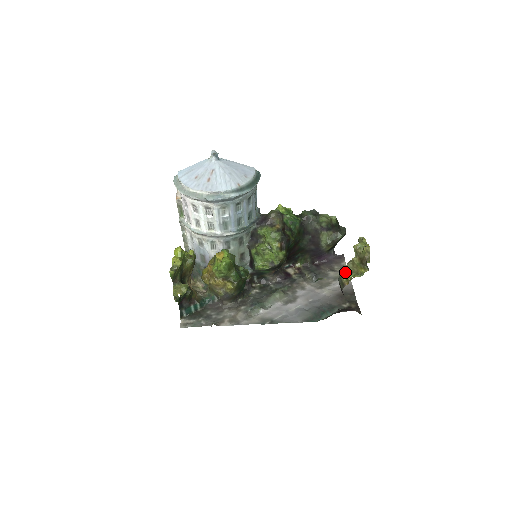
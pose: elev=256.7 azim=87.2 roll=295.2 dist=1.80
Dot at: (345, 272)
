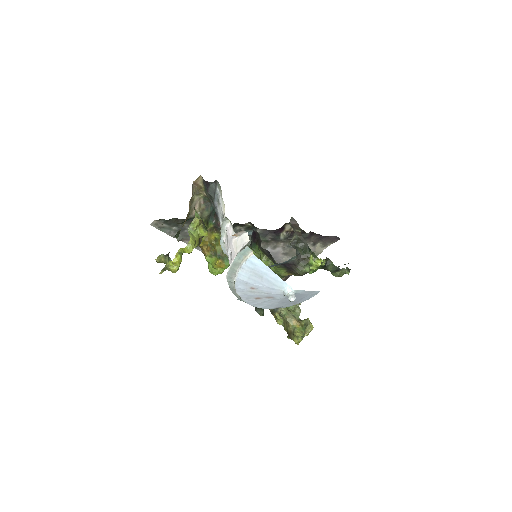
Dot at: (282, 315)
